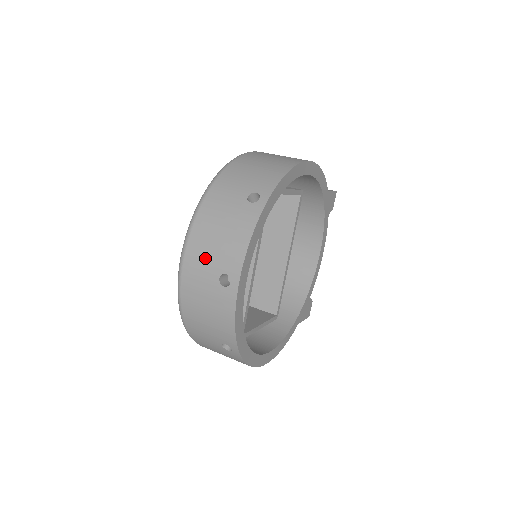
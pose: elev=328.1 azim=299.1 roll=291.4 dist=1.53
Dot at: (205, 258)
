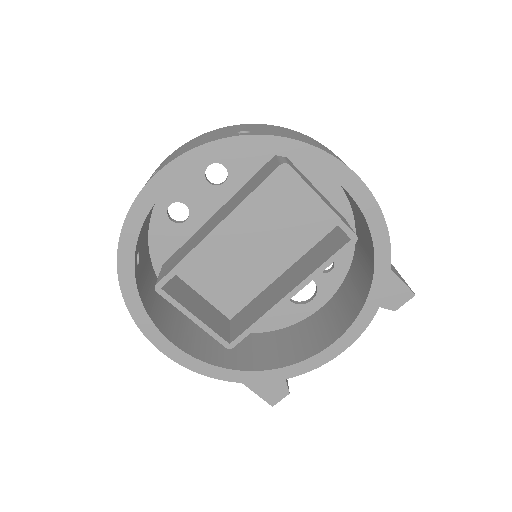
Dot at: occluded
